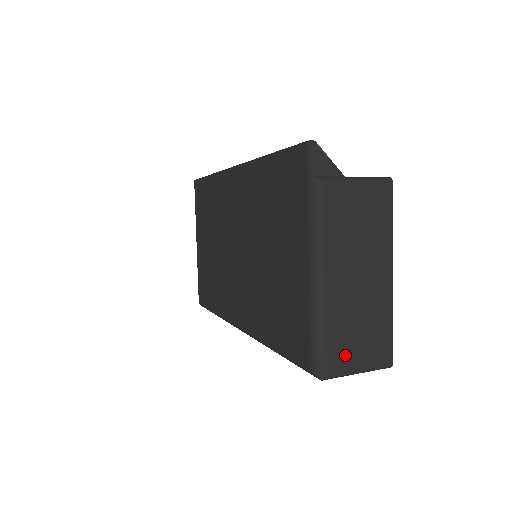
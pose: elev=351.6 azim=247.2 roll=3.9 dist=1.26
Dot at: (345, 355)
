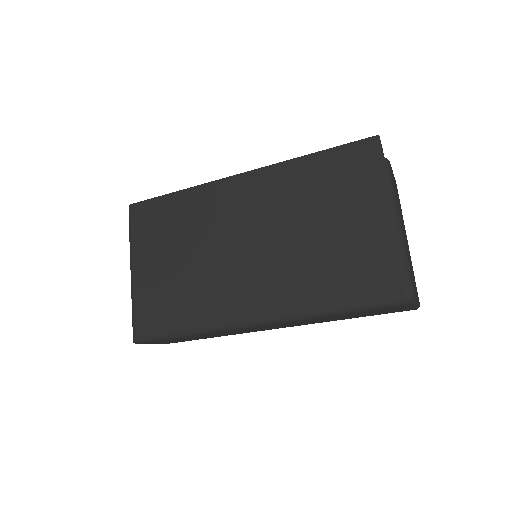
Dot at: occluded
